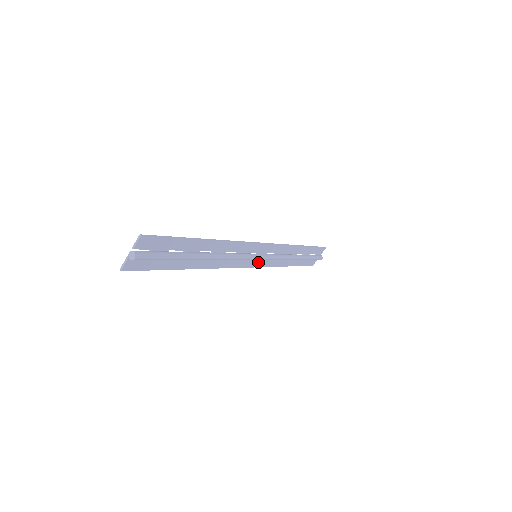
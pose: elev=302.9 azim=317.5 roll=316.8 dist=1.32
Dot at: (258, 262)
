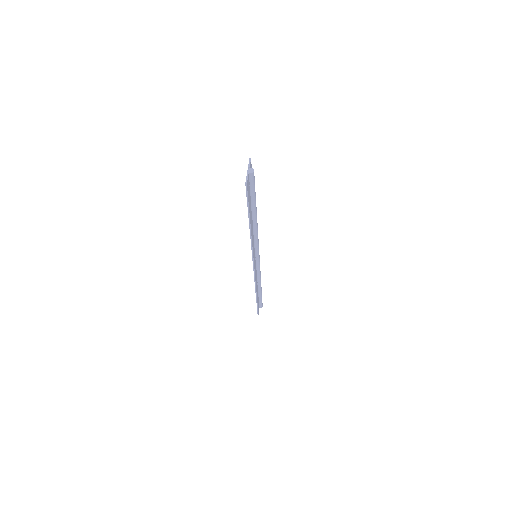
Dot at: (255, 267)
